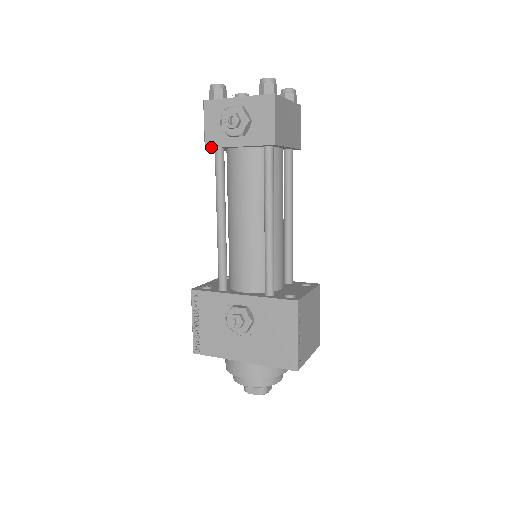
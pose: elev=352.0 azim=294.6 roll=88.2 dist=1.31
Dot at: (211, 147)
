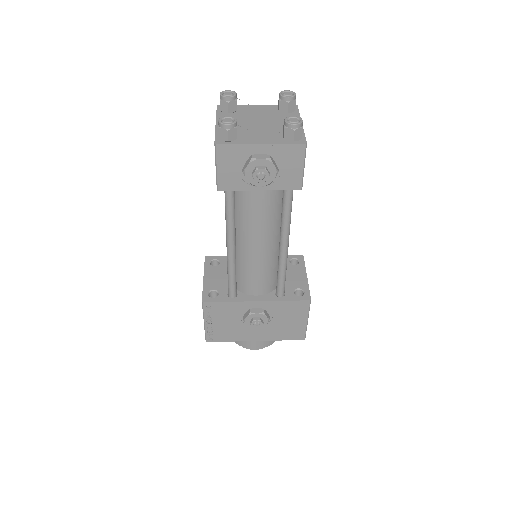
Dot at: (226, 190)
